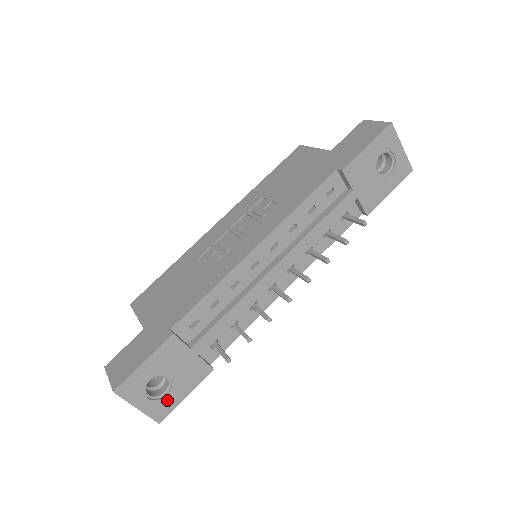
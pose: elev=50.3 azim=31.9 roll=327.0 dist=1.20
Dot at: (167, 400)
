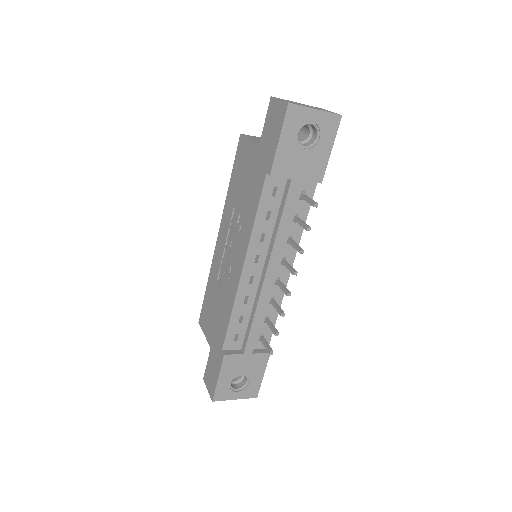
Dot at: (252, 385)
